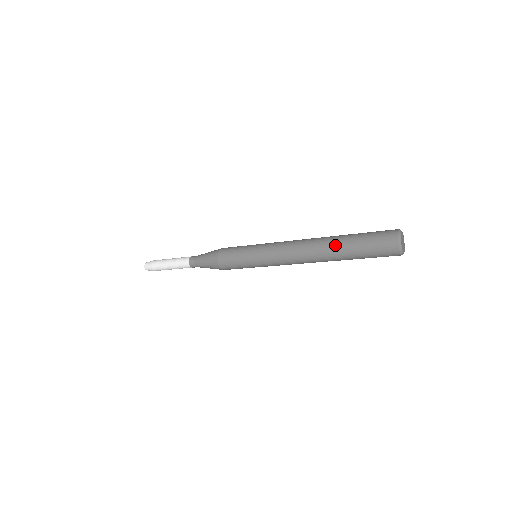
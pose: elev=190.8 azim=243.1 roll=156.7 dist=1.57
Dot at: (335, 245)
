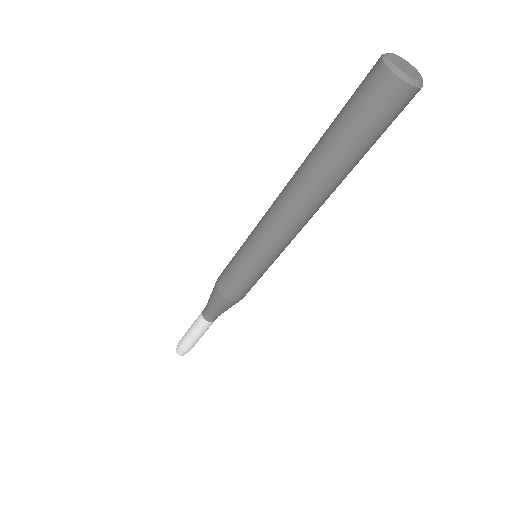
Dot at: (313, 149)
